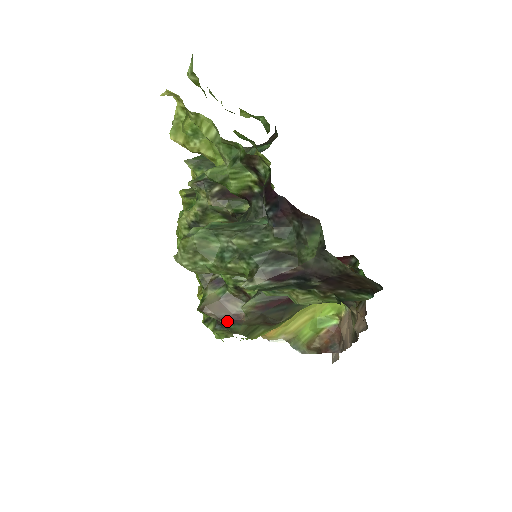
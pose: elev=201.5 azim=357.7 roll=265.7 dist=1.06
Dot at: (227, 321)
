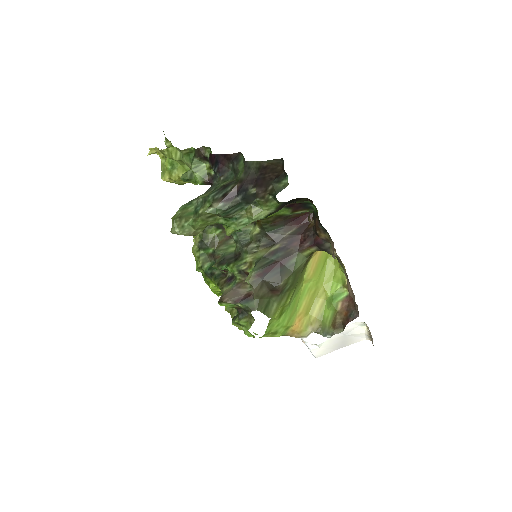
Dot at: (242, 301)
